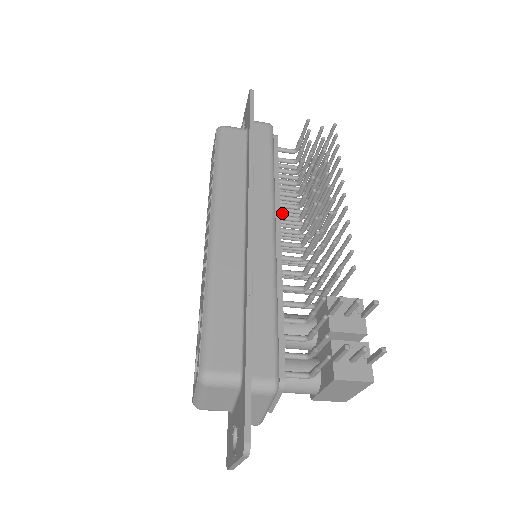
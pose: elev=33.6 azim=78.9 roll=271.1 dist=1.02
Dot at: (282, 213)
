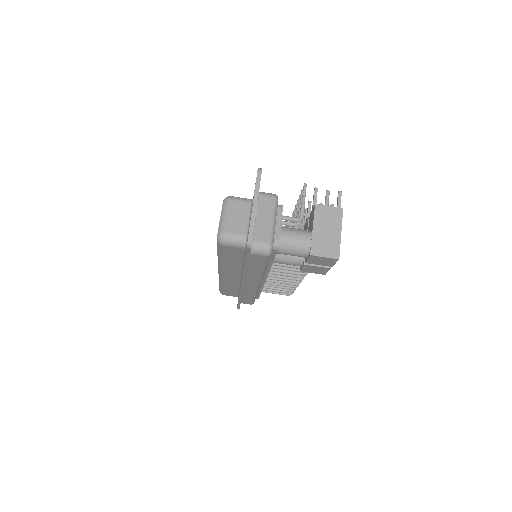
Dot at: (272, 282)
